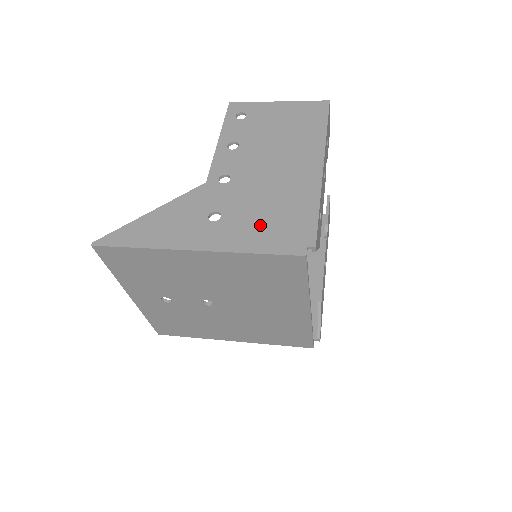
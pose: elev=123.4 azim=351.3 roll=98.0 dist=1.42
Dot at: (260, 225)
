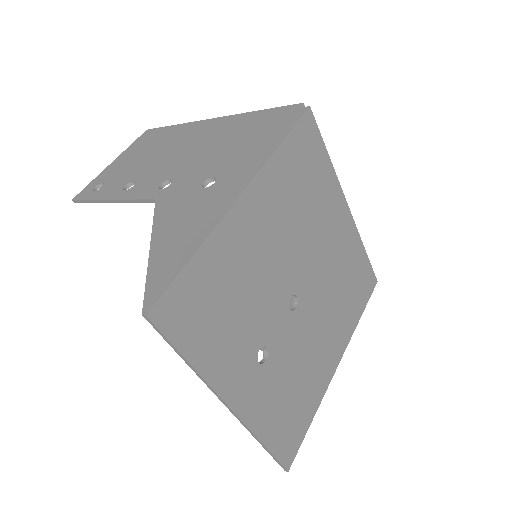
Dot at: (249, 144)
